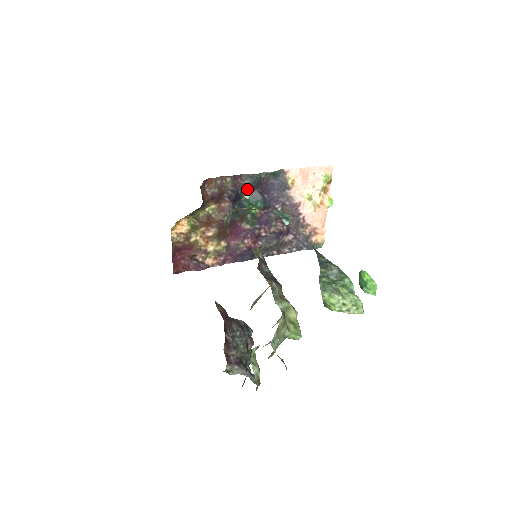
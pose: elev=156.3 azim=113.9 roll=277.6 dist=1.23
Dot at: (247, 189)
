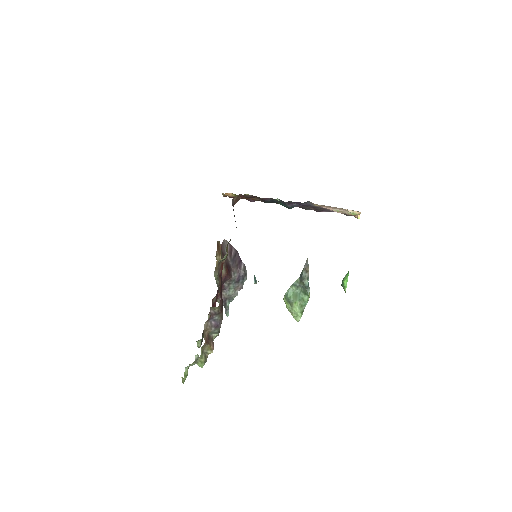
Dot at: occluded
